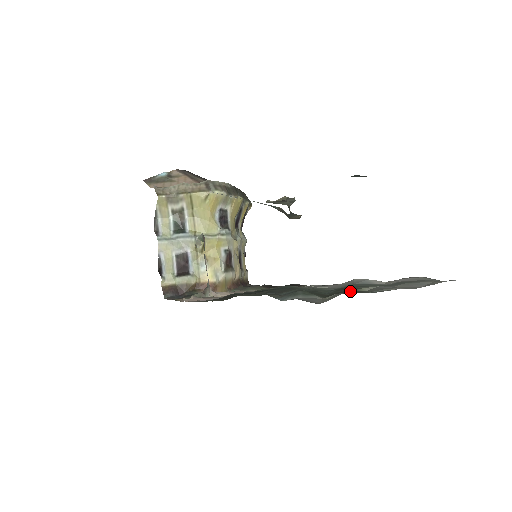
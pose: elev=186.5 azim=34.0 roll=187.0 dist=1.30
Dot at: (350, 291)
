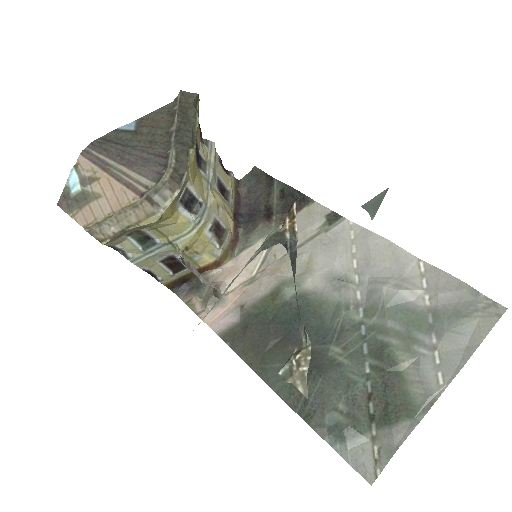
Dot at: (390, 382)
